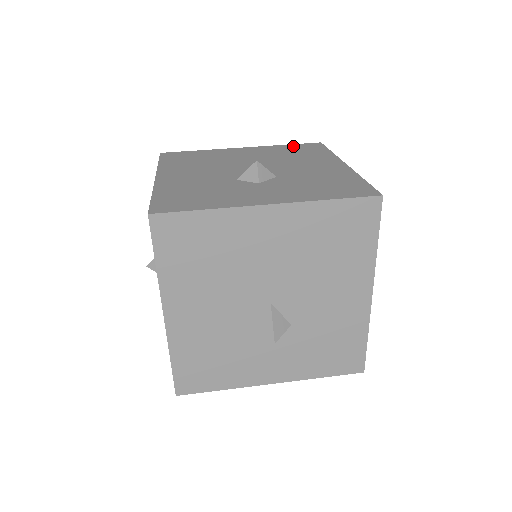
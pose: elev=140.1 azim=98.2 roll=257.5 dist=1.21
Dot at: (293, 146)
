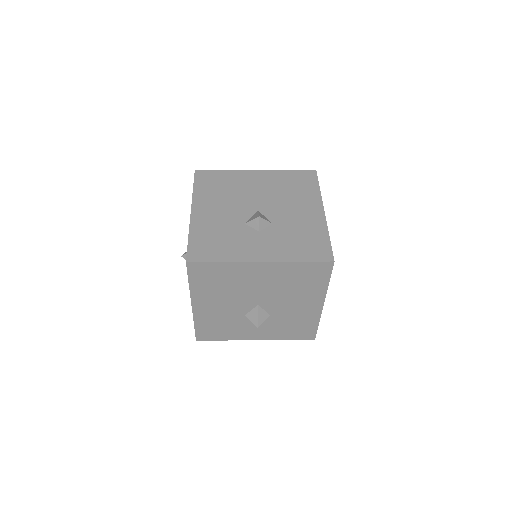
Dot at: (294, 174)
